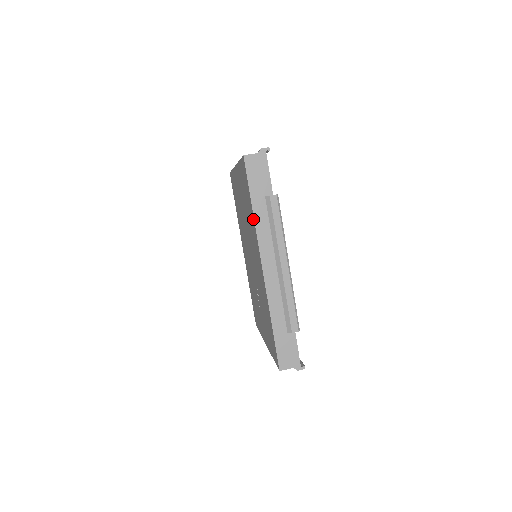
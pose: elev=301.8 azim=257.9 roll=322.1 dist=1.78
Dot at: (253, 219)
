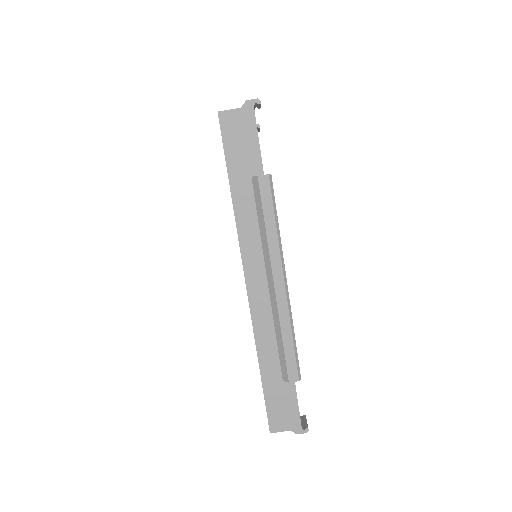
Dot at: (234, 211)
